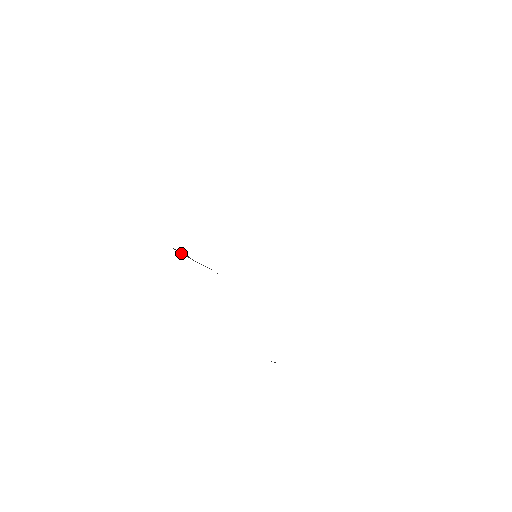
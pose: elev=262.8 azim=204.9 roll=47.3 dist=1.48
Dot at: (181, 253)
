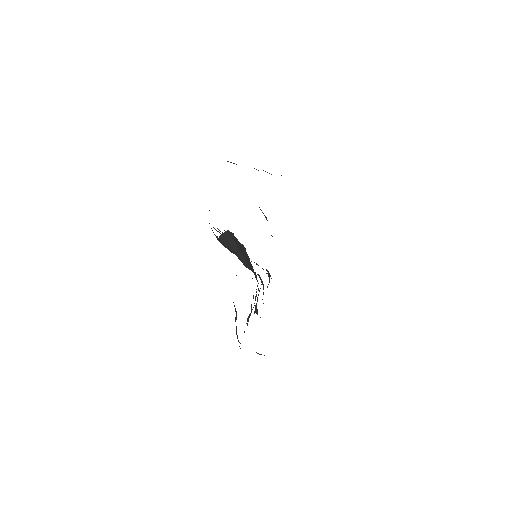
Dot at: (226, 238)
